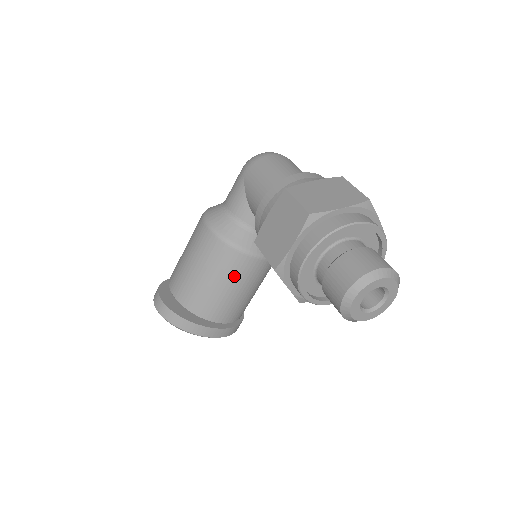
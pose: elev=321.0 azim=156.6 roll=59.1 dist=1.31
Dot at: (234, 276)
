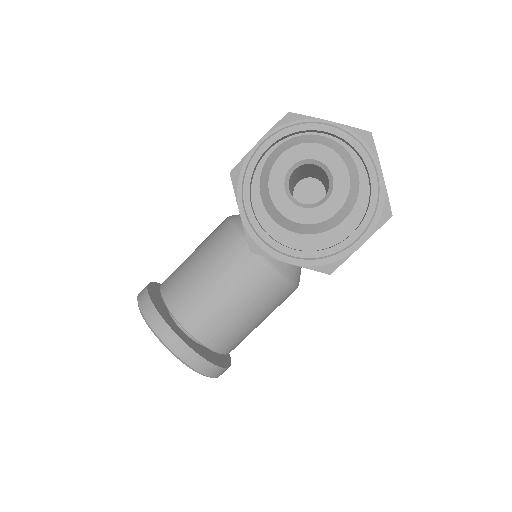
Dot at: (222, 266)
